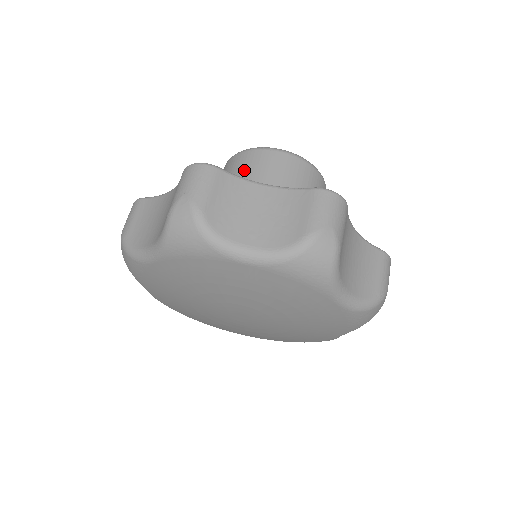
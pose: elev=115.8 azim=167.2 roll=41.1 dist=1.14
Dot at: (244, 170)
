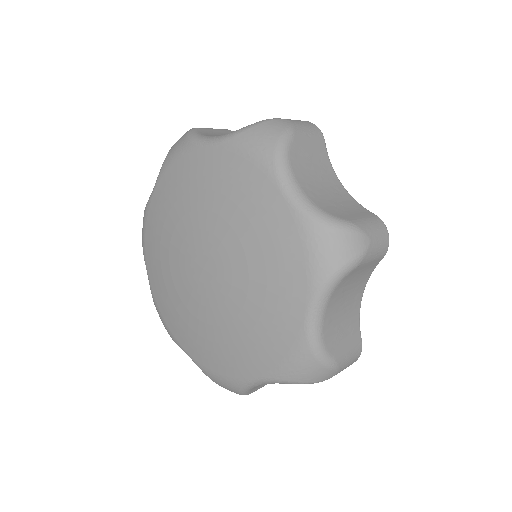
Dot at: occluded
